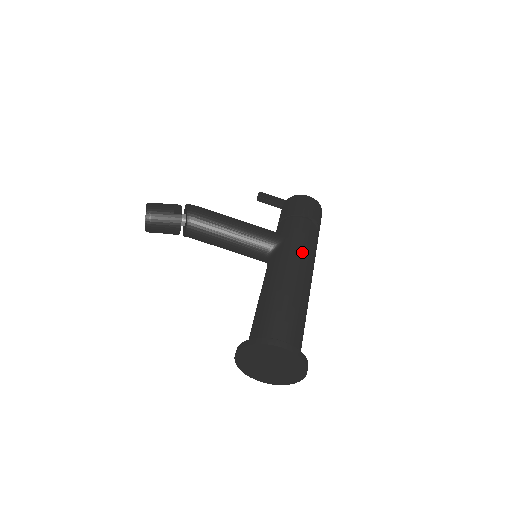
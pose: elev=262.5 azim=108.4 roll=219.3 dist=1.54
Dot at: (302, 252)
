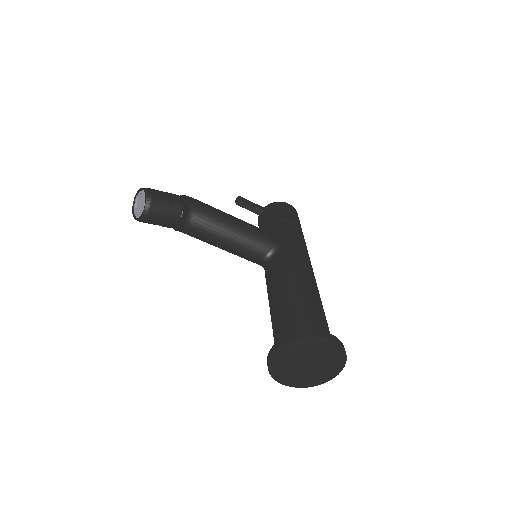
Dot at: (304, 253)
